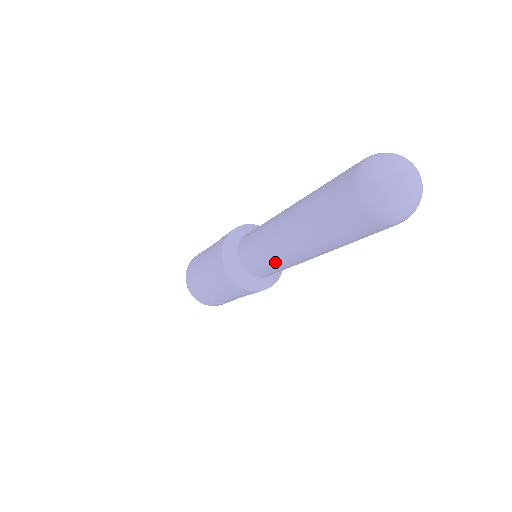
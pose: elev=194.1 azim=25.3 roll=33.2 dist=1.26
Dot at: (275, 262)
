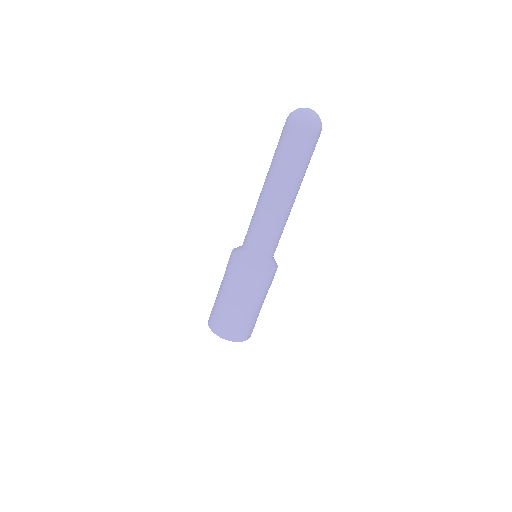
Dot at: (255, 215)
